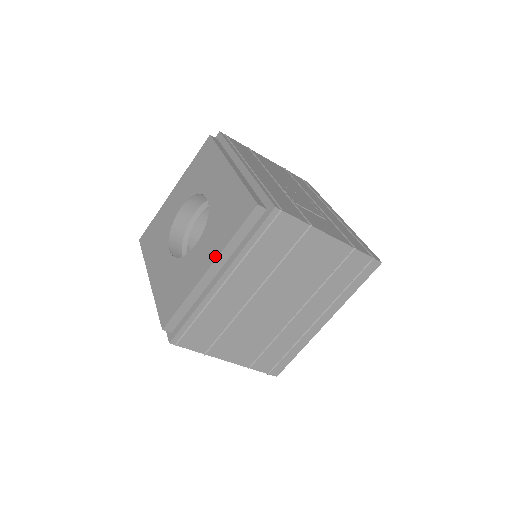
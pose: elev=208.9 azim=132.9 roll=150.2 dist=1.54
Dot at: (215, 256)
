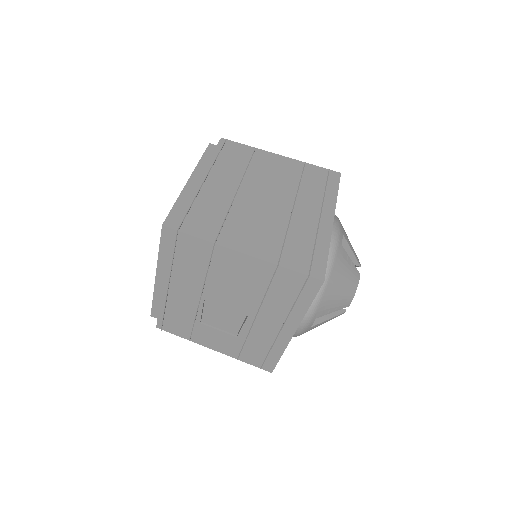
Dot at: (192, 174)
